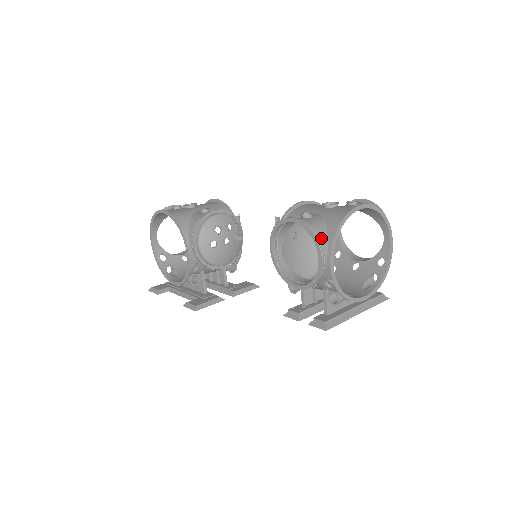
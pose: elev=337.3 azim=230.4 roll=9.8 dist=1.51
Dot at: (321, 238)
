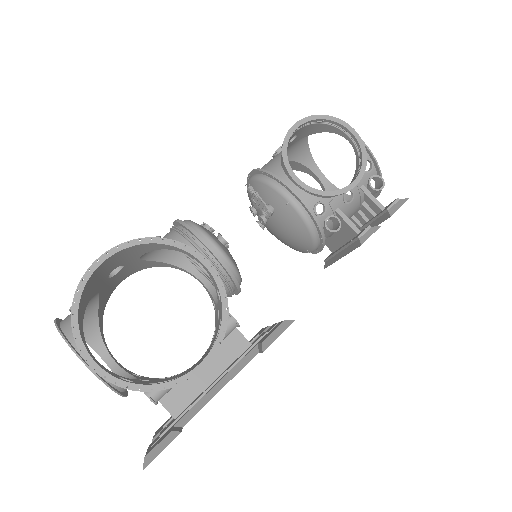
Dot at: (330, 127)
